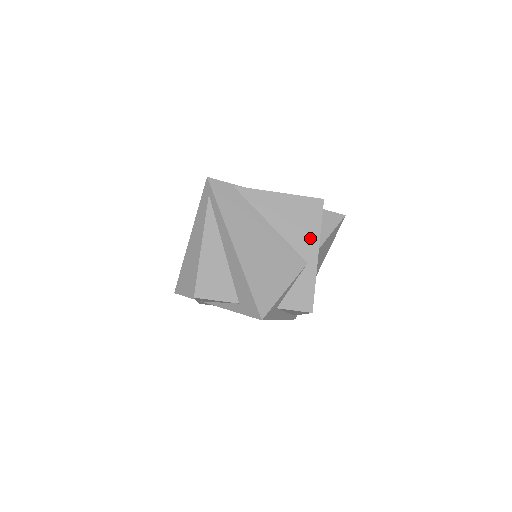
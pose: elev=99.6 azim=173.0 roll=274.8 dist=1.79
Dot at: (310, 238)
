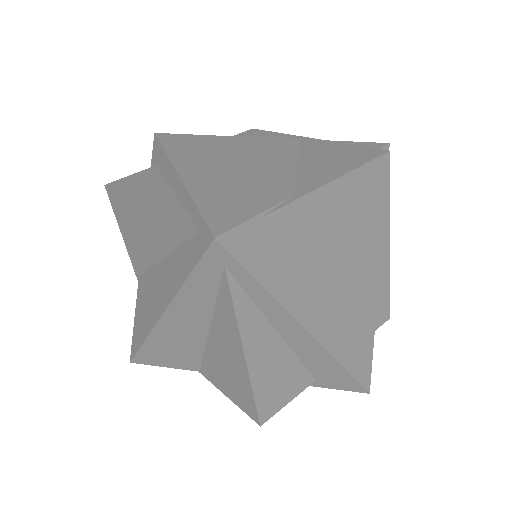
Dot at: (379, 228)
